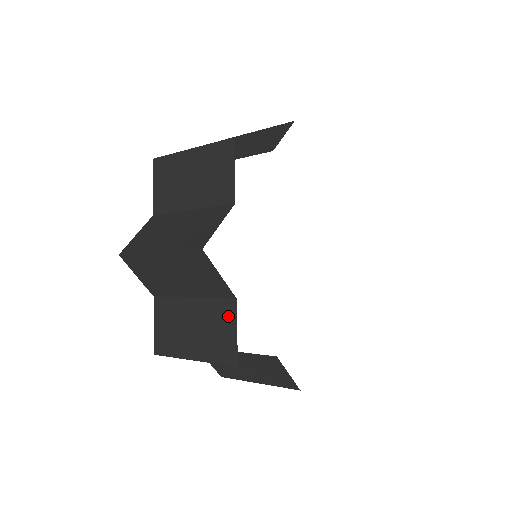
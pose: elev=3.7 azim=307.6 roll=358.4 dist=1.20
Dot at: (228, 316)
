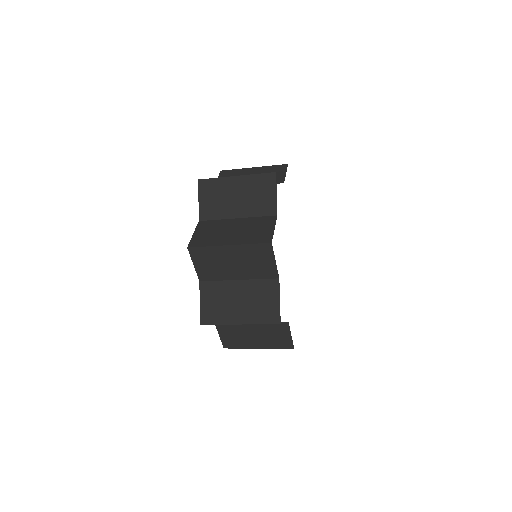
Dot at: (283, 329)
